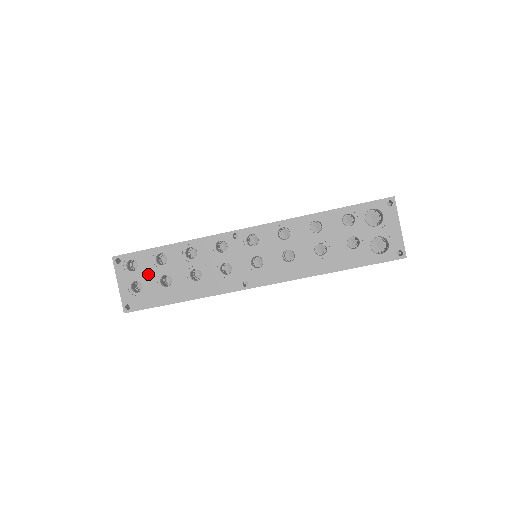
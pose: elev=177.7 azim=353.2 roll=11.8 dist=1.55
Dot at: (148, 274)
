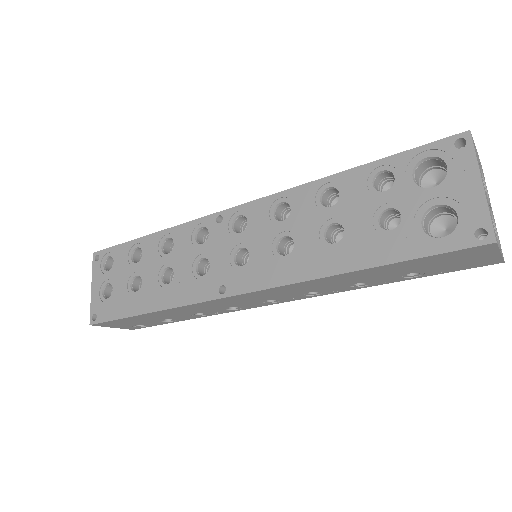
Dot at: (120, 274)
